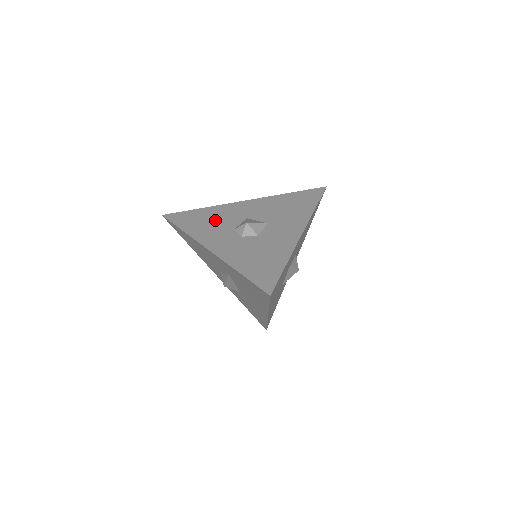
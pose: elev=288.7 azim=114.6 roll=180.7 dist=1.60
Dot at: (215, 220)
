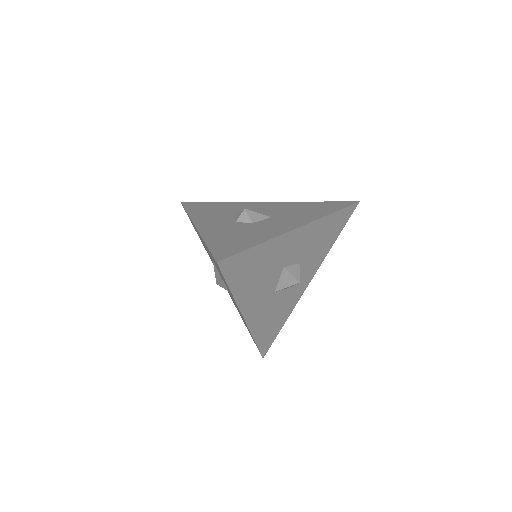
Dot at: (223, 209)
